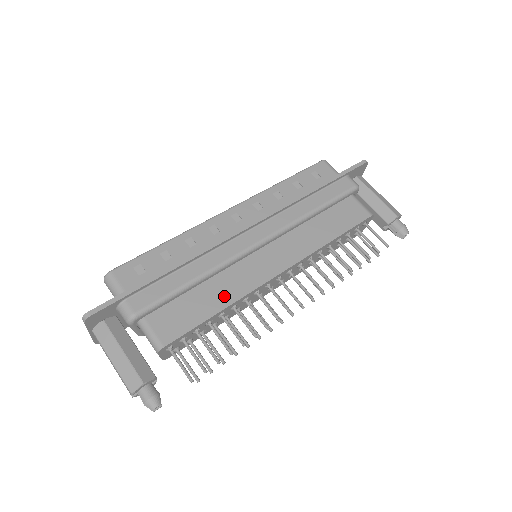
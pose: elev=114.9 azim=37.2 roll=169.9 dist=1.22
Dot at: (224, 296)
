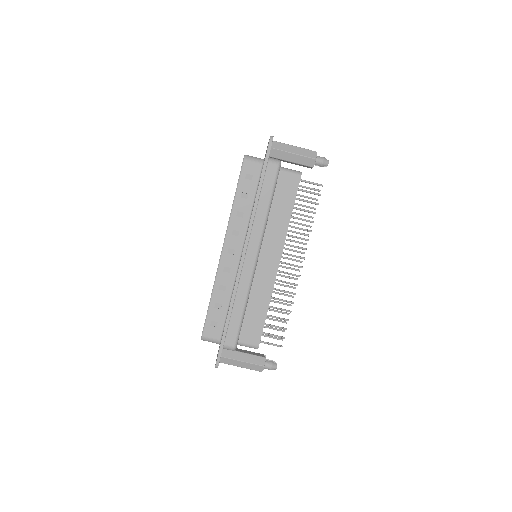
Dot at: (263, 300)
